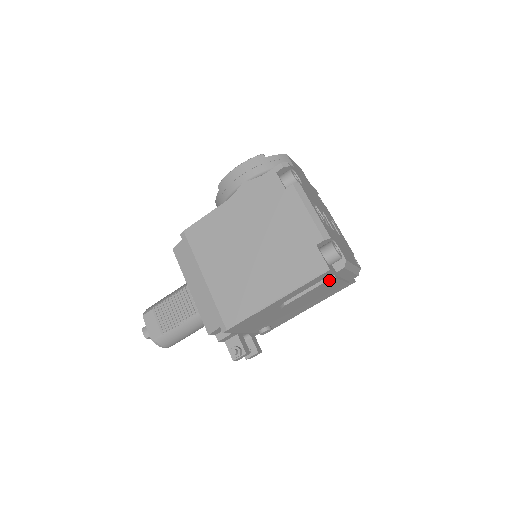
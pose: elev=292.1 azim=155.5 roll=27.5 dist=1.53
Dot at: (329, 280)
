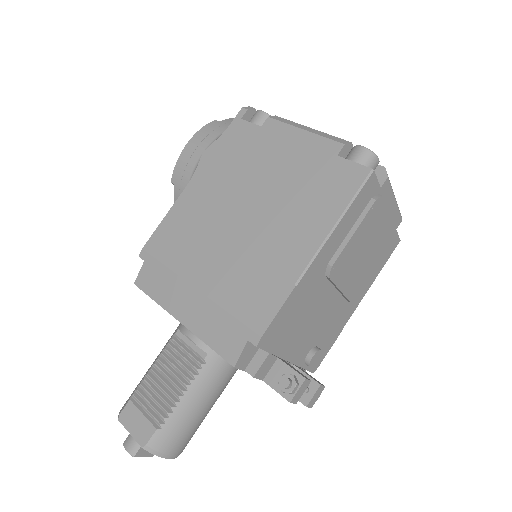
Dot at: (376, 202)
